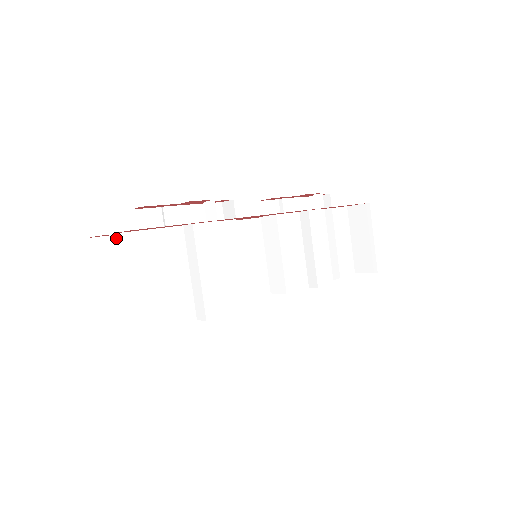
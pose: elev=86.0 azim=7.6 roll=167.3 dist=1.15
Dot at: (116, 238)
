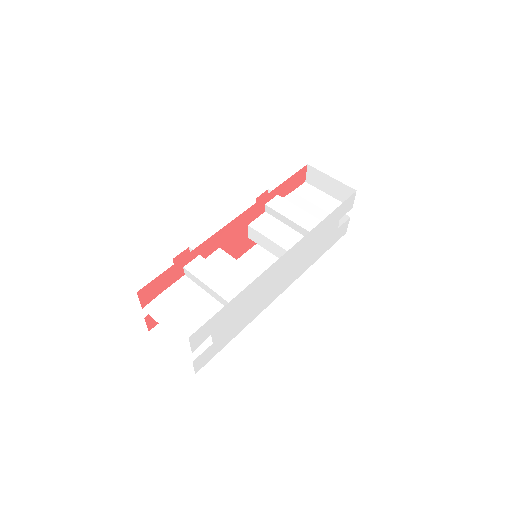
Dot at: (147, 308)
